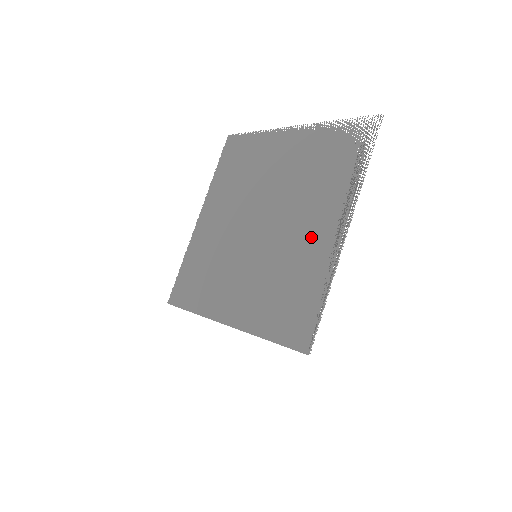
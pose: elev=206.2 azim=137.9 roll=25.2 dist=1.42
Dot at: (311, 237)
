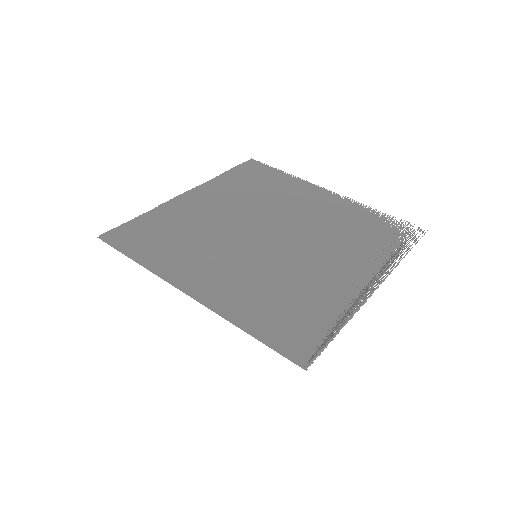
Dot at: (333, 273)
